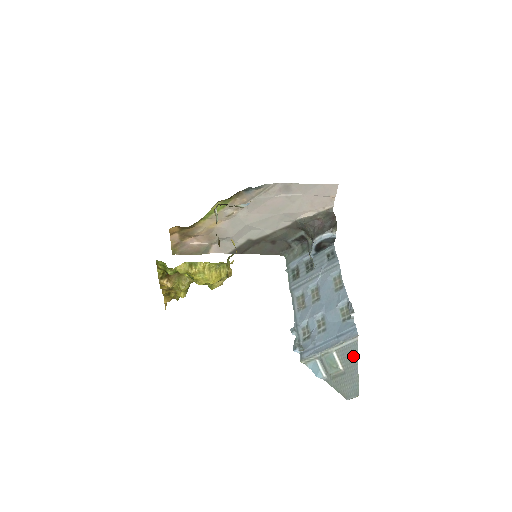
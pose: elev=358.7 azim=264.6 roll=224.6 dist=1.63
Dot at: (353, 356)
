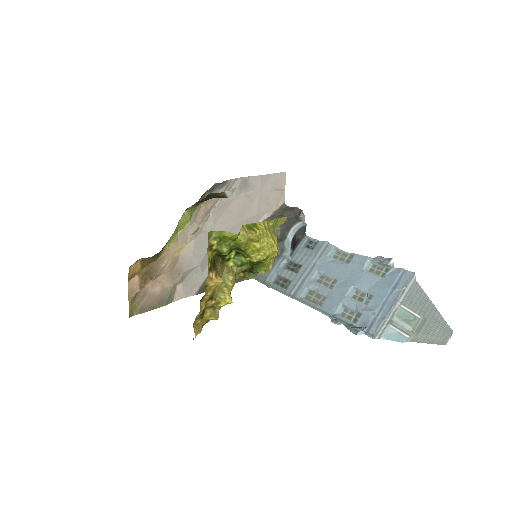
Dot at: (422, 297)
